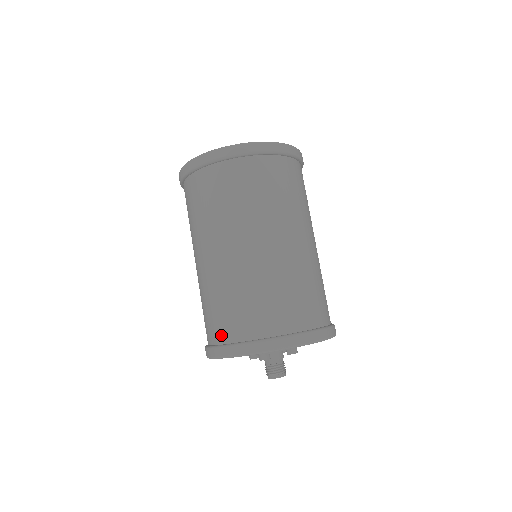
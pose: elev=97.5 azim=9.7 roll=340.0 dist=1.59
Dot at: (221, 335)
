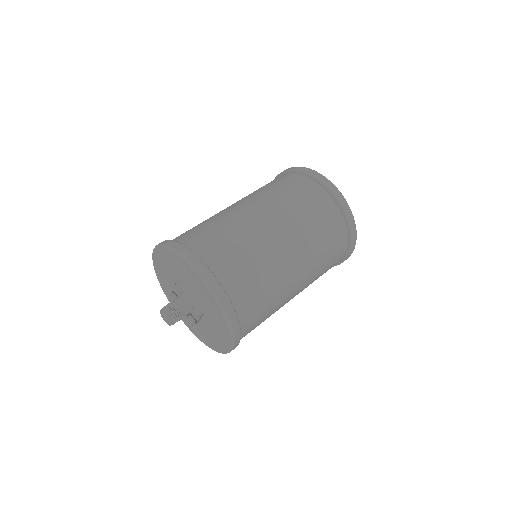
Dot at: (176, 238)
